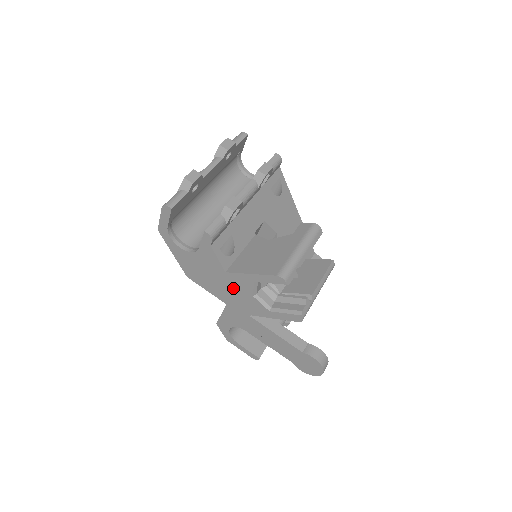
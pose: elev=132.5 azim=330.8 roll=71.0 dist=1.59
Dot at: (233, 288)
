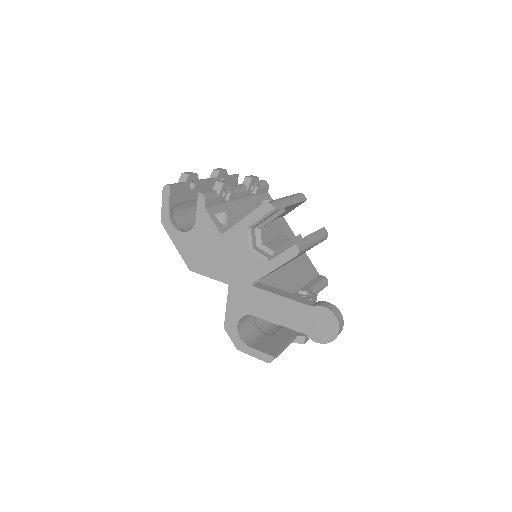
Dot at: (231, 253)
